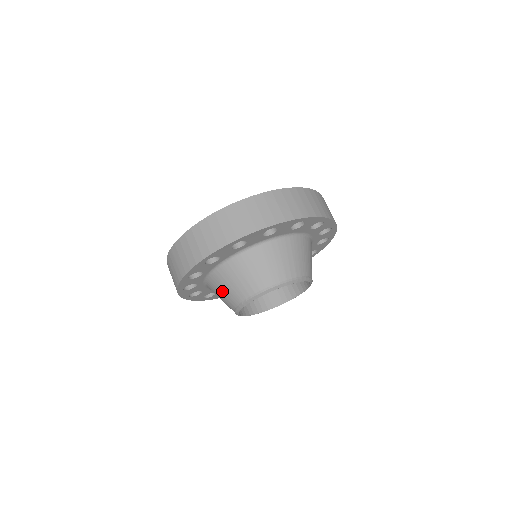
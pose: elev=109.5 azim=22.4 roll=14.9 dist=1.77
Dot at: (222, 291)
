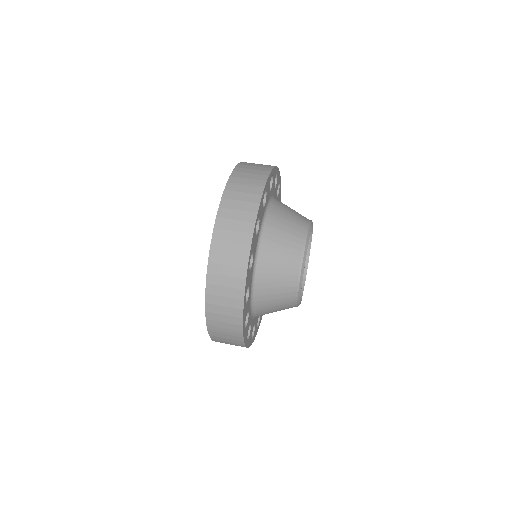
Dot at: (284, 227)
